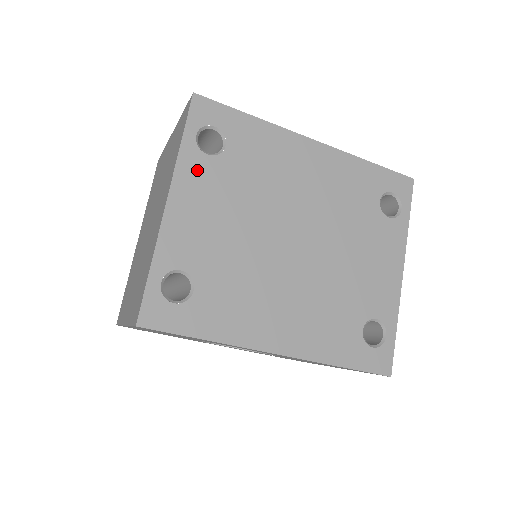
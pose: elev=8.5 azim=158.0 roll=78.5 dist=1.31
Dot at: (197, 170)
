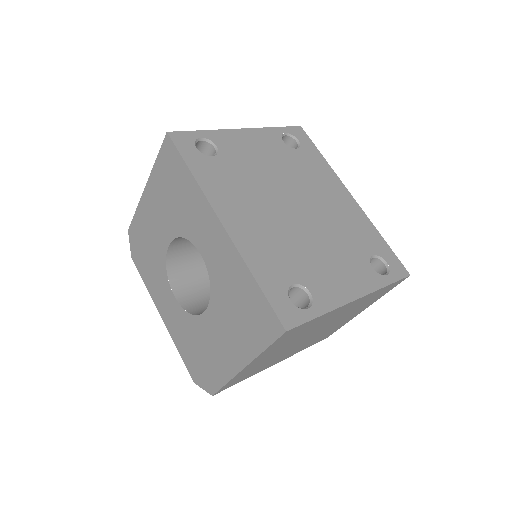
Dot at: (271, 138)
